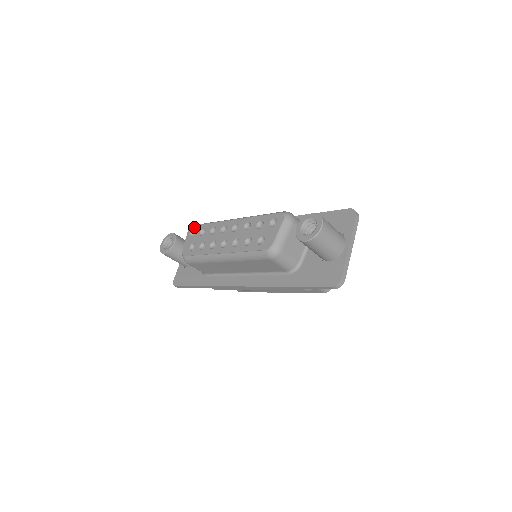
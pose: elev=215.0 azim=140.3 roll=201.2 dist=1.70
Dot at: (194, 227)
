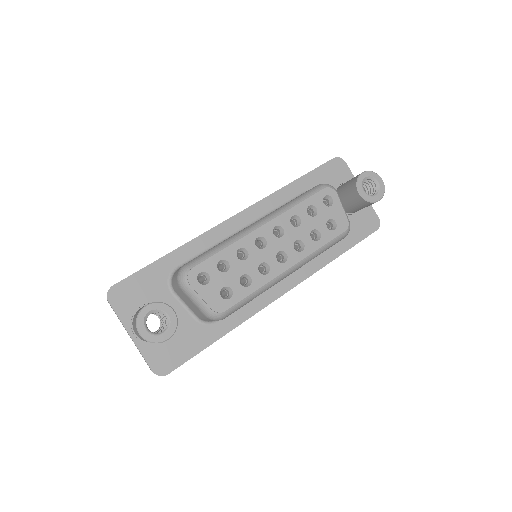
Dot at: (197, 269)
